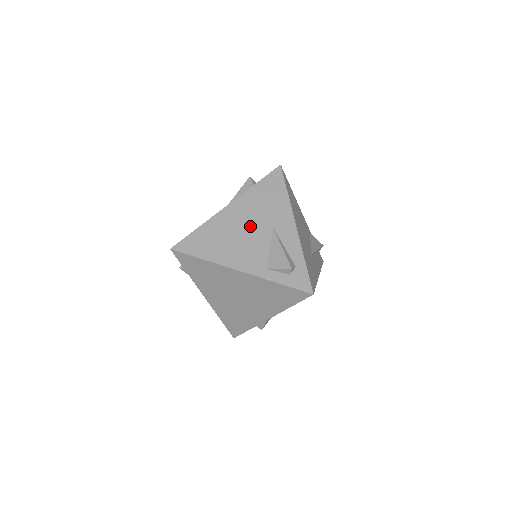
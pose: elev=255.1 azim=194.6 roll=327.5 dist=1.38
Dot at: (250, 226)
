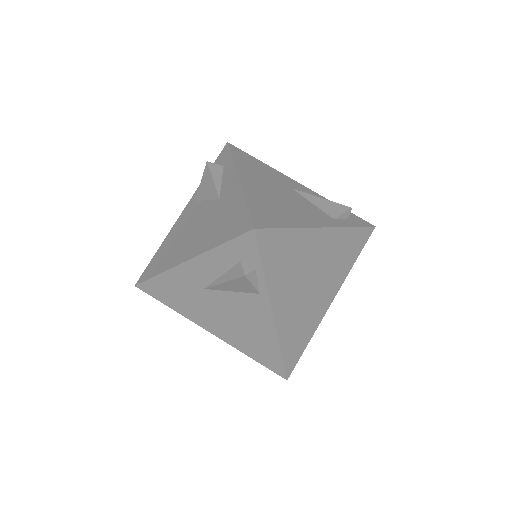
Dot at: (278, 190)
